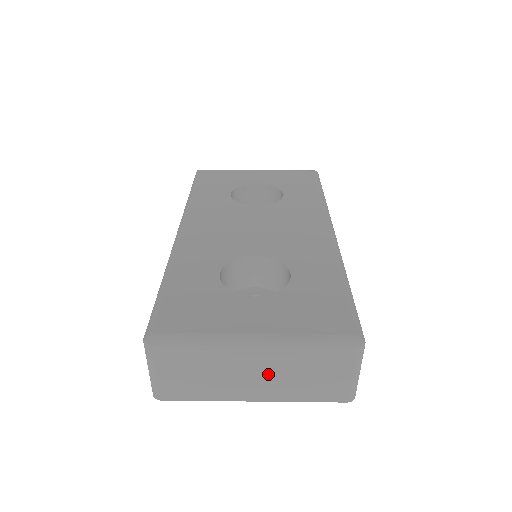
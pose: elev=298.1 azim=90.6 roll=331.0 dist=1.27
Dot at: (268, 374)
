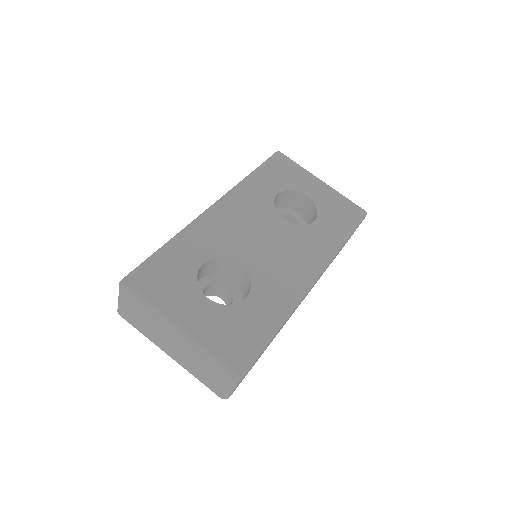
Dot at: (180, 350)
